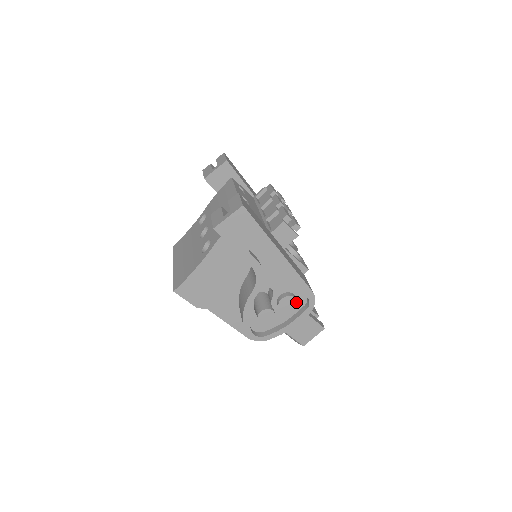
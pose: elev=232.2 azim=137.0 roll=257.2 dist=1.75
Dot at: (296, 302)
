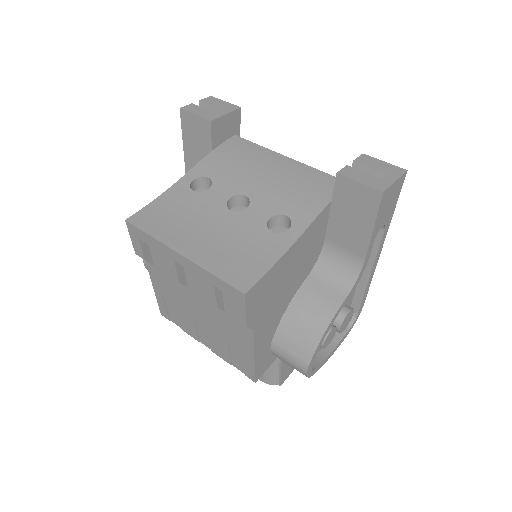
Dot at: (351, 318)
